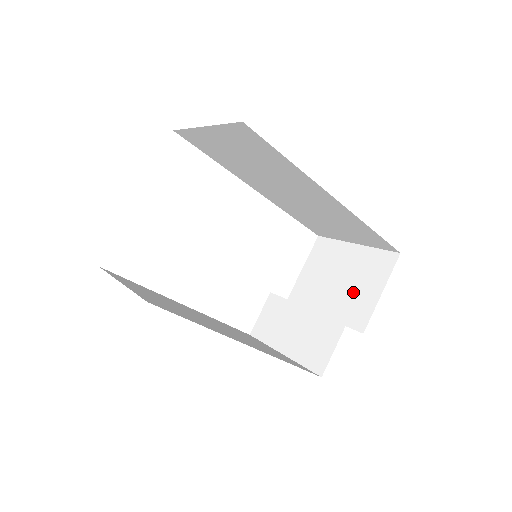
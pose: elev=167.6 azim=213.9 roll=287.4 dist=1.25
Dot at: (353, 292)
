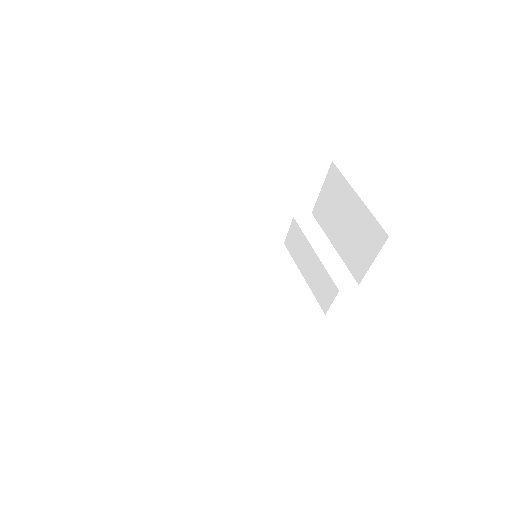
Dot at: (354, 245)
